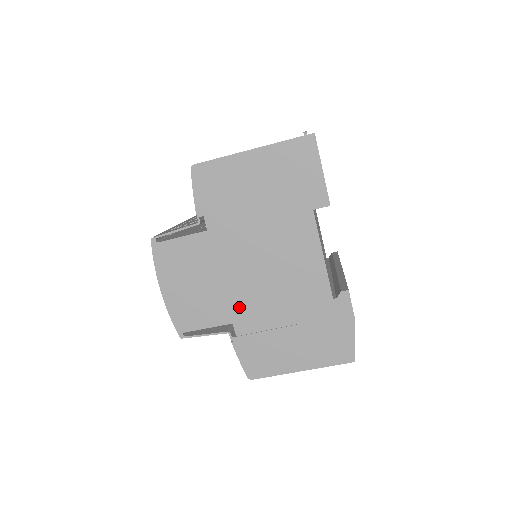
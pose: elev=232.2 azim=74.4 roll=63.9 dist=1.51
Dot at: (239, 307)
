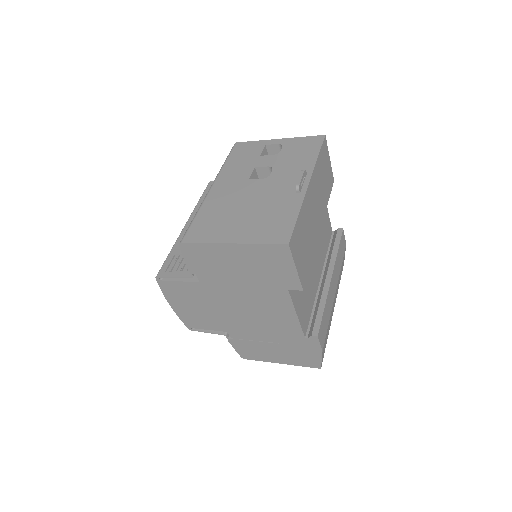
Dot at: (231, 325)
